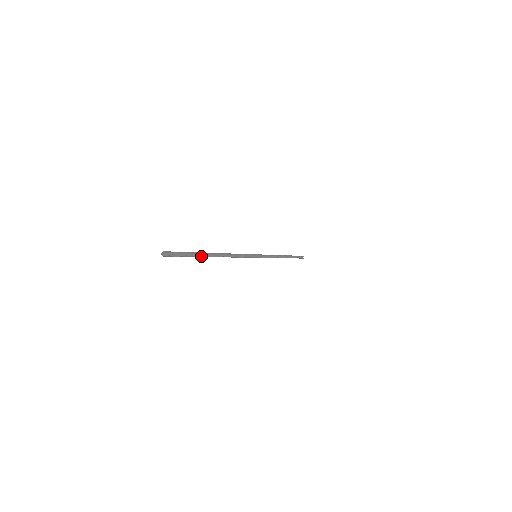
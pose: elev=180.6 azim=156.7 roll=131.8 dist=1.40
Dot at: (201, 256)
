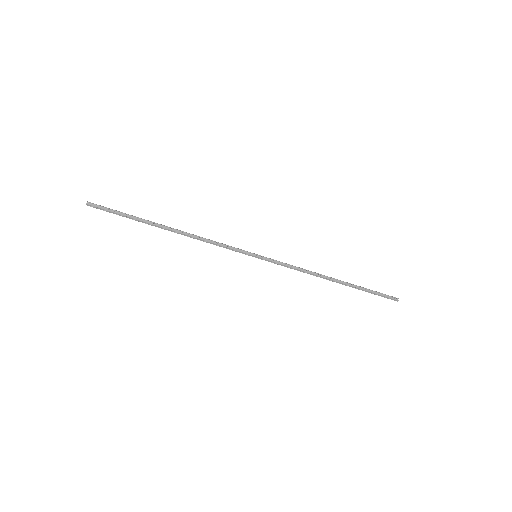
Dot at: (144, 222)
